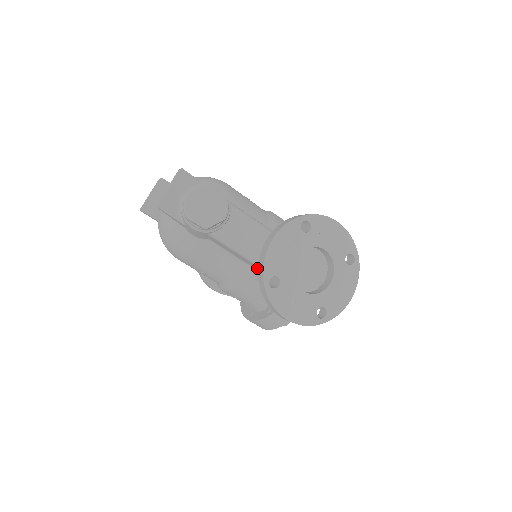
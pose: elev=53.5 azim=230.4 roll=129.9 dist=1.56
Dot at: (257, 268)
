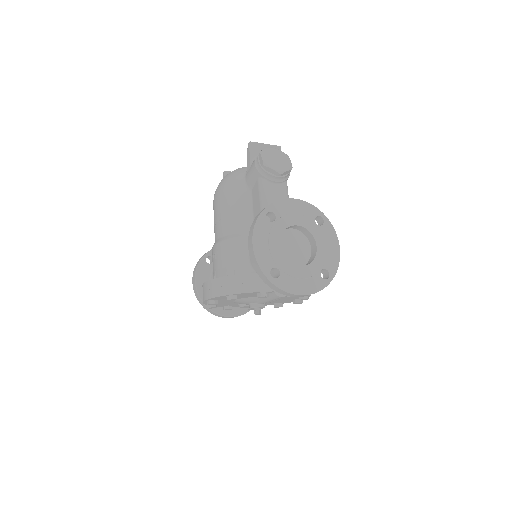
Dot at: occluded
